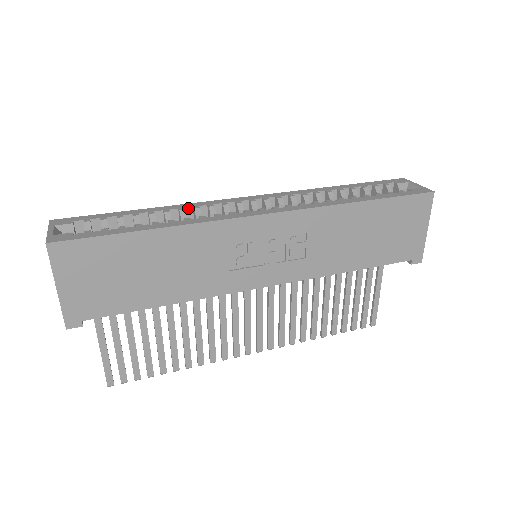
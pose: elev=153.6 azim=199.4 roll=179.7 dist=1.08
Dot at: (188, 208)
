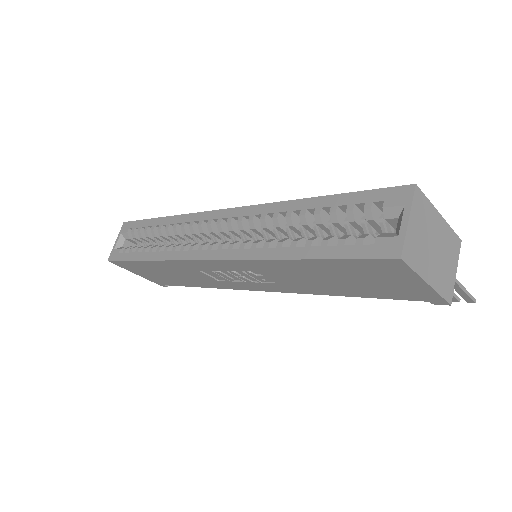
Dot at: (180, 223)
